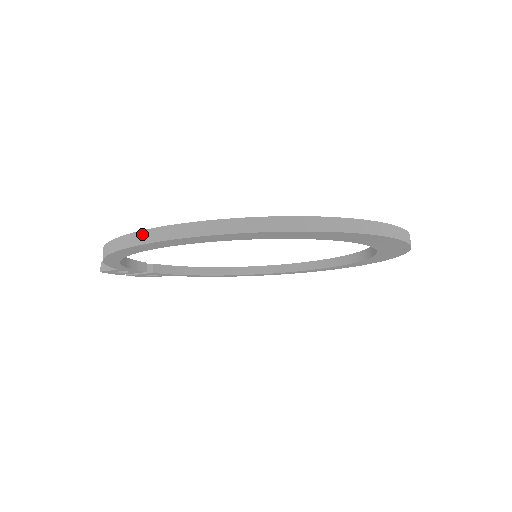
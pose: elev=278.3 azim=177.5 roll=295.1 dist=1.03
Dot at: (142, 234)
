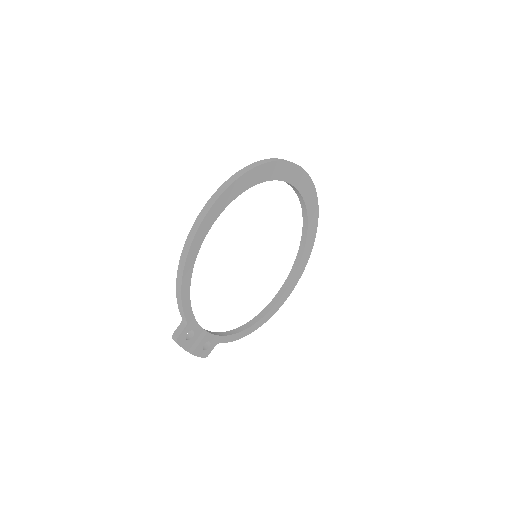
Dot at: (198, 218)
